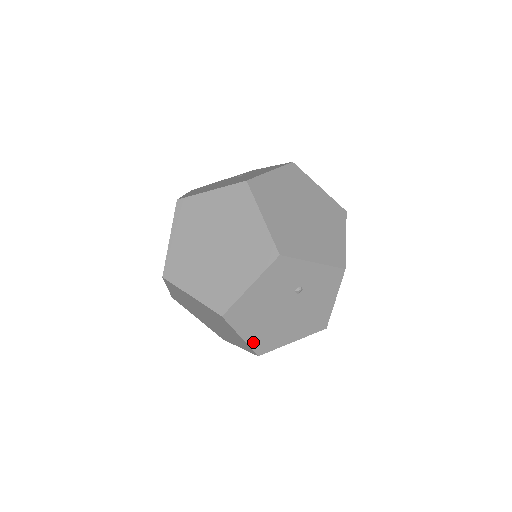
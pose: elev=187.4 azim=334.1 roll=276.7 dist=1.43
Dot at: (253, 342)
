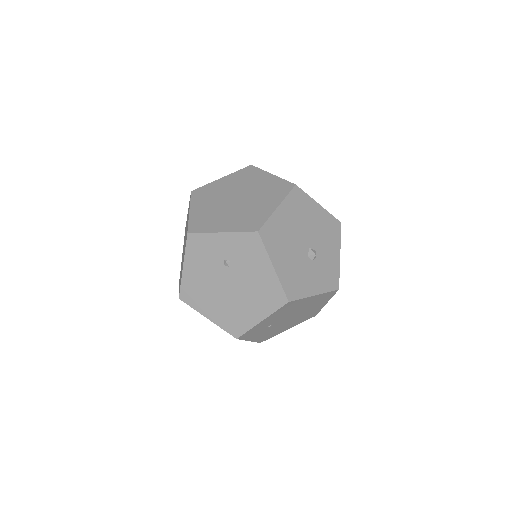
Dot at: (222, 323)
